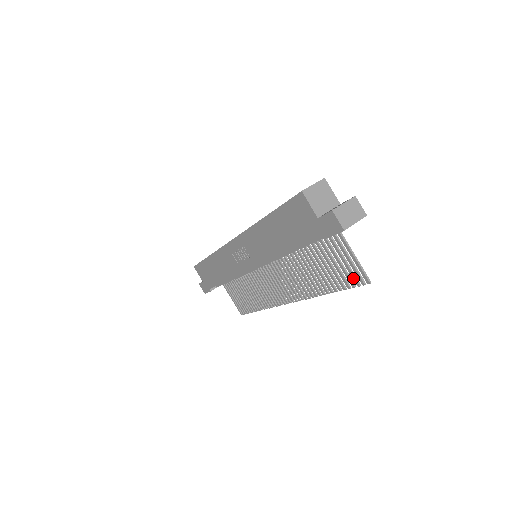
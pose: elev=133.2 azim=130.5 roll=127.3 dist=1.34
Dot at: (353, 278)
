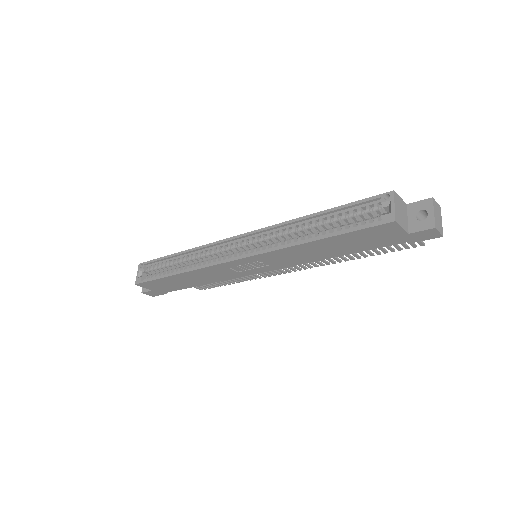
Dot at: (404, 246)
